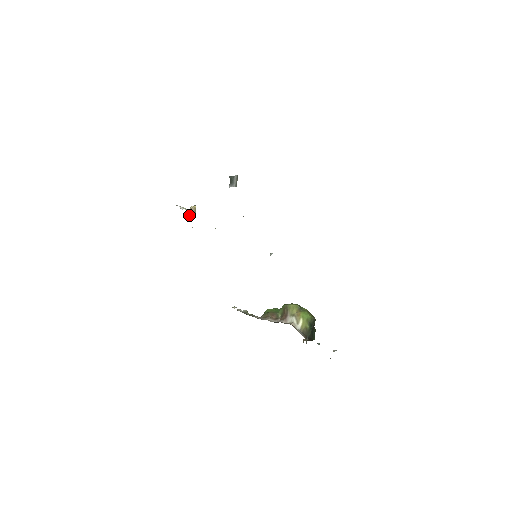
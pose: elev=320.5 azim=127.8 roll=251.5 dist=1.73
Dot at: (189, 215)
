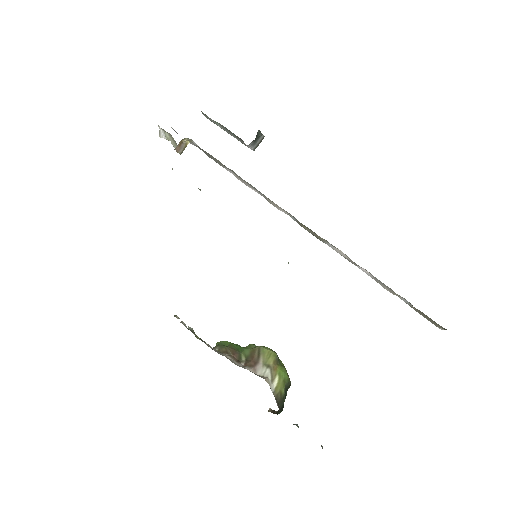
Dot at: (175, 149)
